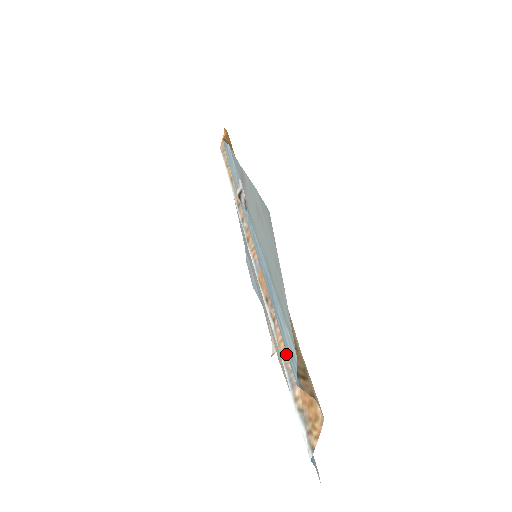
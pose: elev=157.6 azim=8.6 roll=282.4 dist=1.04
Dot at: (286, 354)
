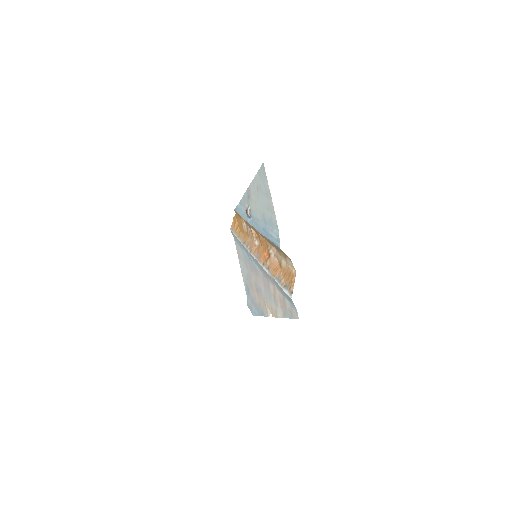
Dot at: (276, 273)
